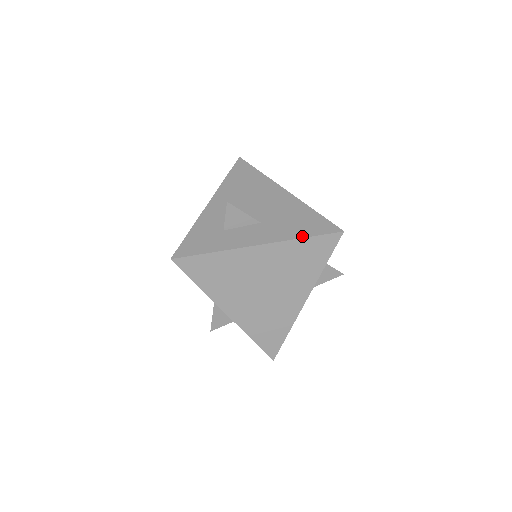
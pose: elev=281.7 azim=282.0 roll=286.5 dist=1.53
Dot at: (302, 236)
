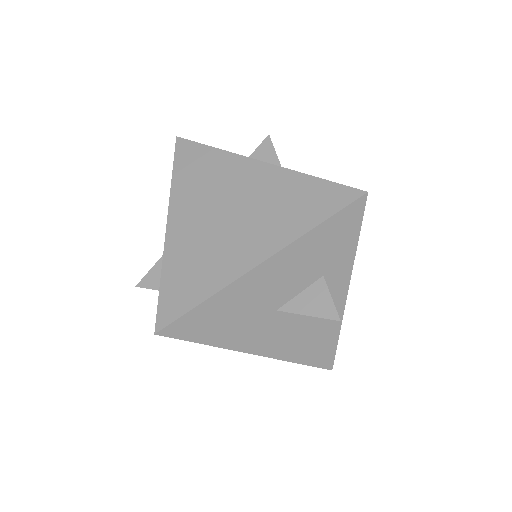
Dot at: (314, 176)
